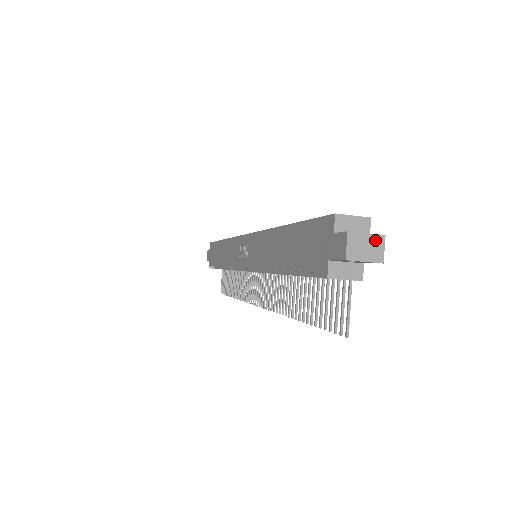
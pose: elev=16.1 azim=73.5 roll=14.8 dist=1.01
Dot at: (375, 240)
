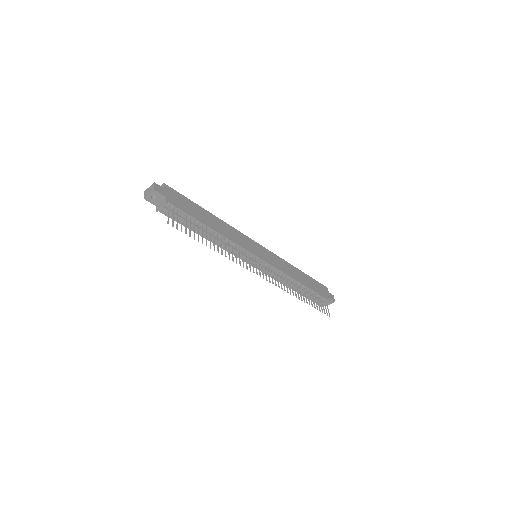
Dot at: (151, 186)
